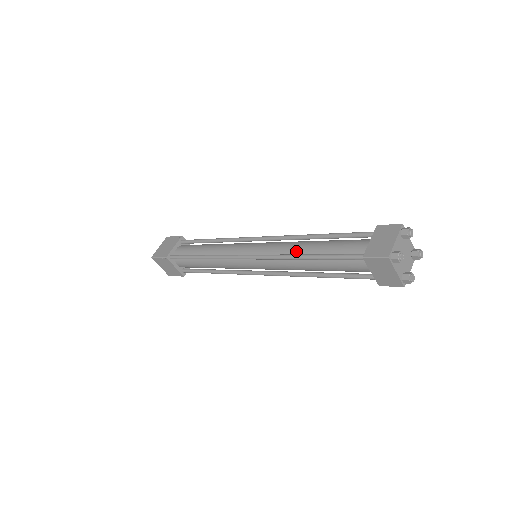
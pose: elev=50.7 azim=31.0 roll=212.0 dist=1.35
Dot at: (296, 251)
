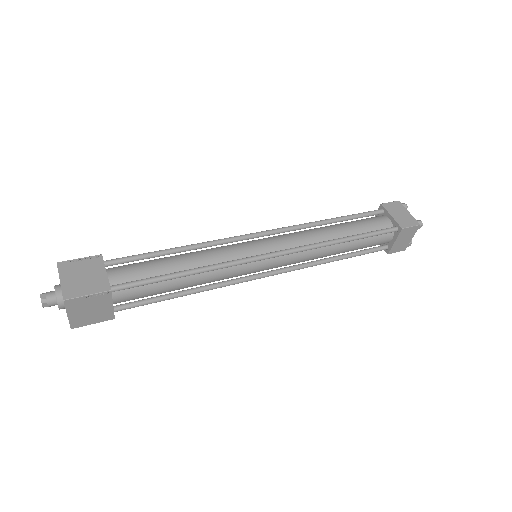
Dot at: (326, 237)
